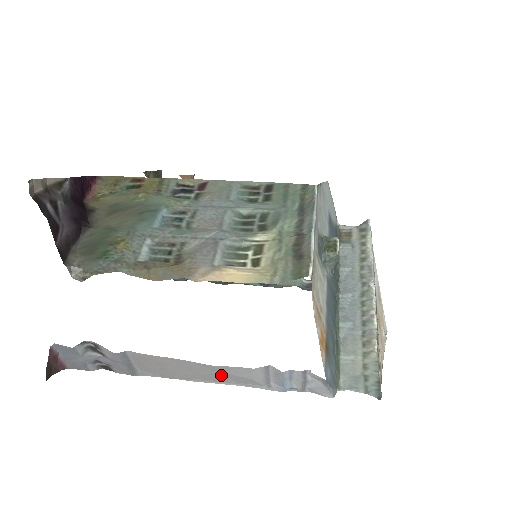
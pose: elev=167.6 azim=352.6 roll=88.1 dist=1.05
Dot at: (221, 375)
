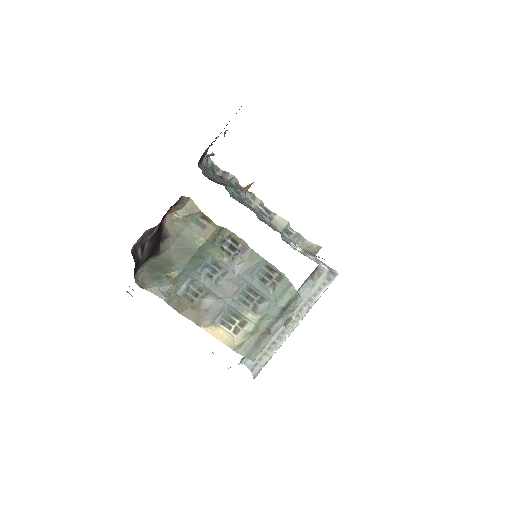
Dot at: occluded
